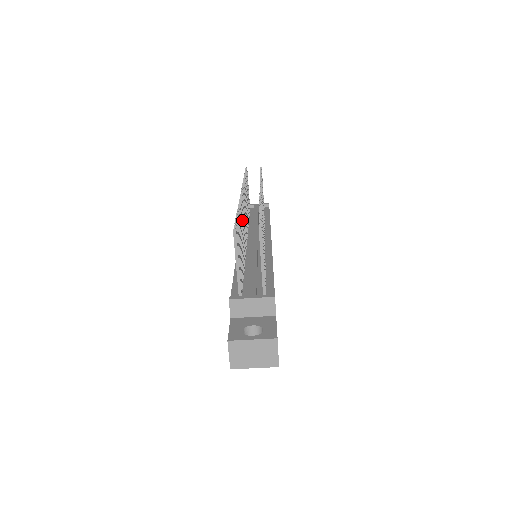
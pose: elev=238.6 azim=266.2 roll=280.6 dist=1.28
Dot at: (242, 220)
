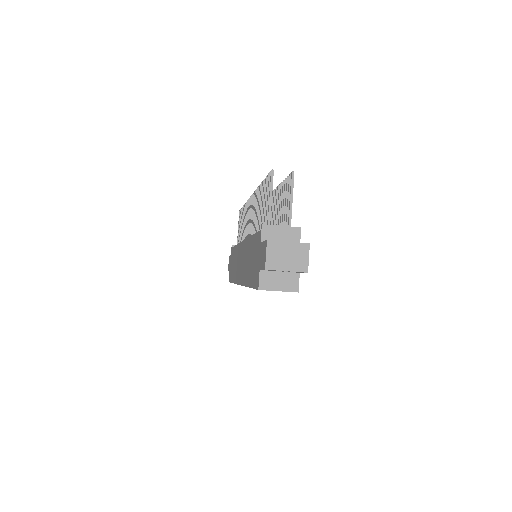
Dot at: occluded
